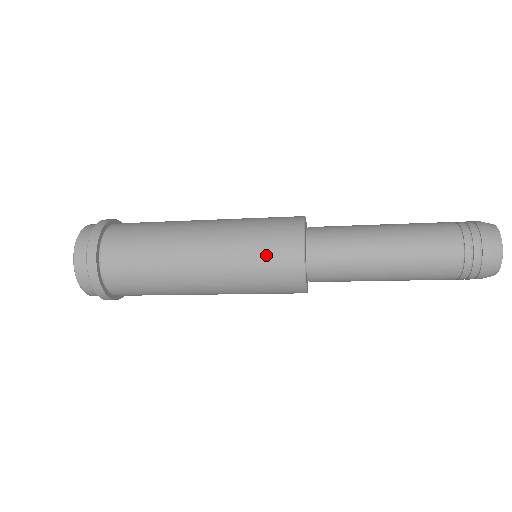
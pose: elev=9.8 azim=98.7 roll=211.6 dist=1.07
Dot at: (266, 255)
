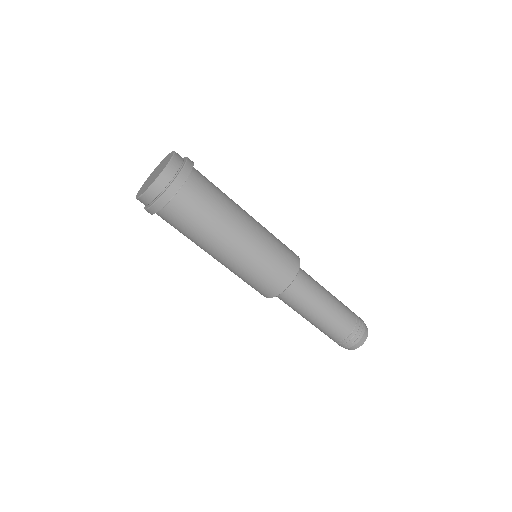
Dot at: (276, 265)
